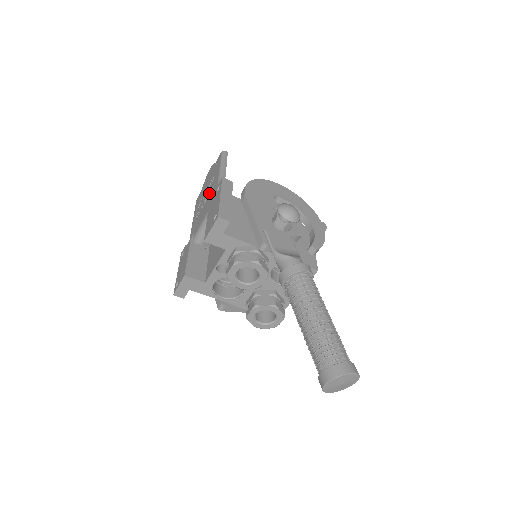
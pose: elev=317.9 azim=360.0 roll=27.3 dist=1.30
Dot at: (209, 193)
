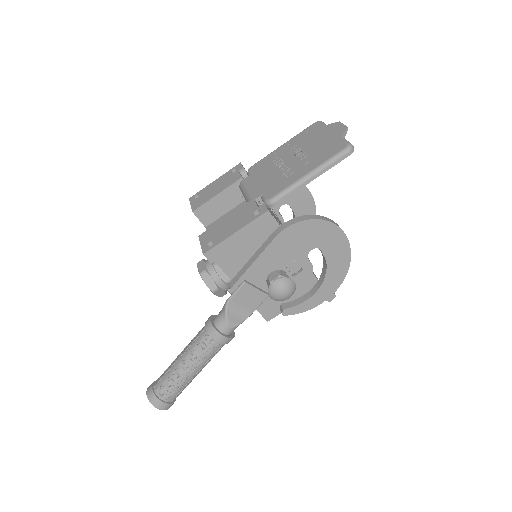
Dot at: (283, 173)
